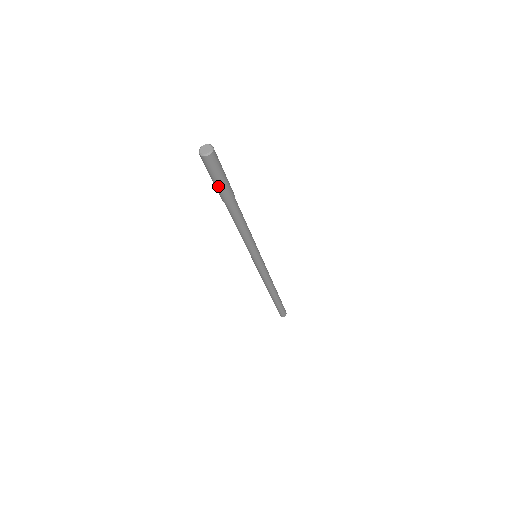
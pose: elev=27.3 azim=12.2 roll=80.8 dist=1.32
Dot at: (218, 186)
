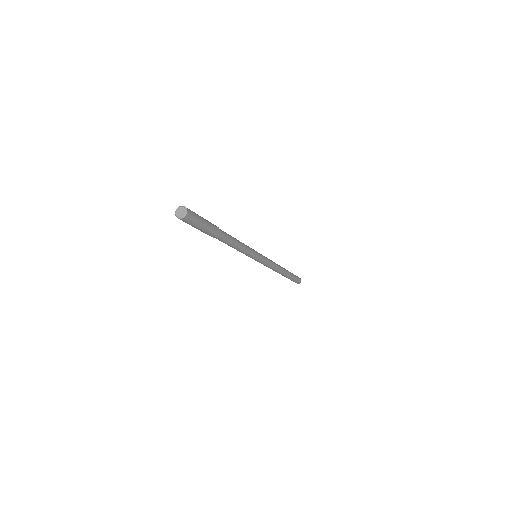
Dot at: occluded
